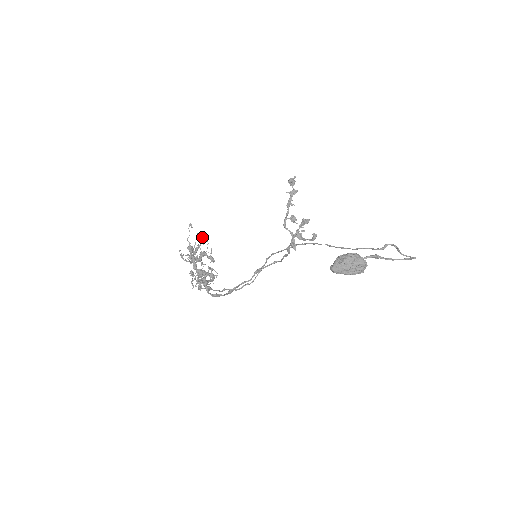
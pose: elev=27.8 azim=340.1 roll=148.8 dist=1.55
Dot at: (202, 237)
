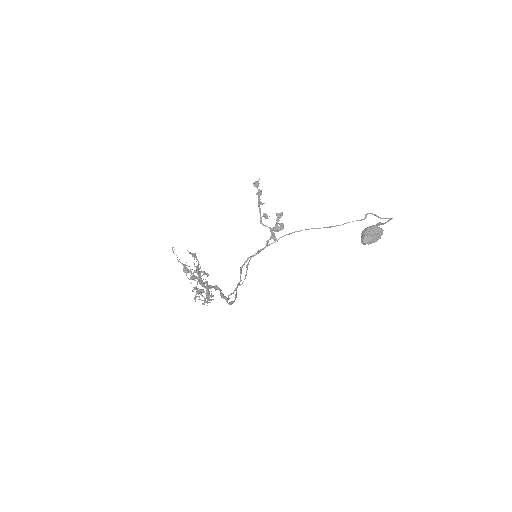
Dot at: occluded
